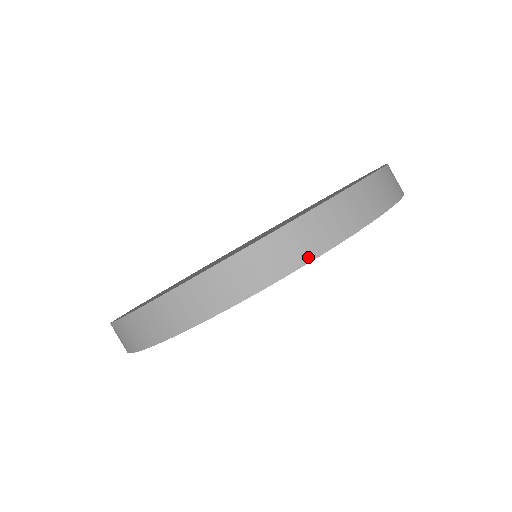
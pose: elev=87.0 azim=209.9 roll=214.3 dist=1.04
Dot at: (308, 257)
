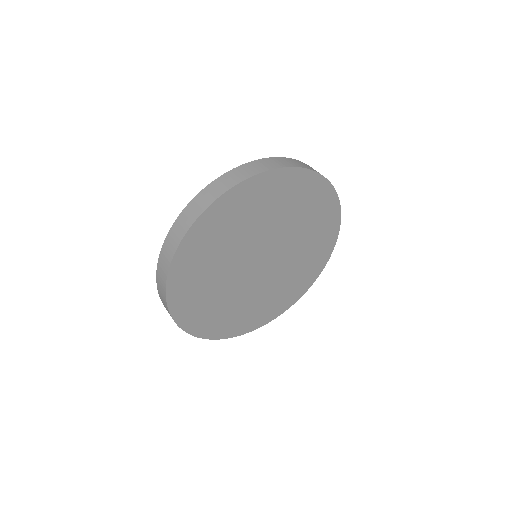
Dot at: (215, 198)
